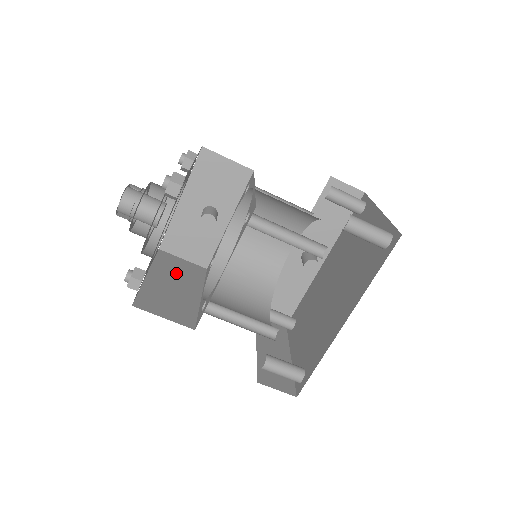
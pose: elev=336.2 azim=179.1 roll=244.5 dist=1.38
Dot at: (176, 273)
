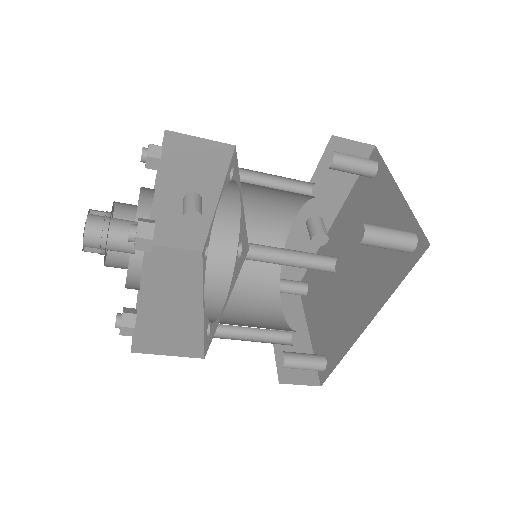
Dot at: (169, 275)
